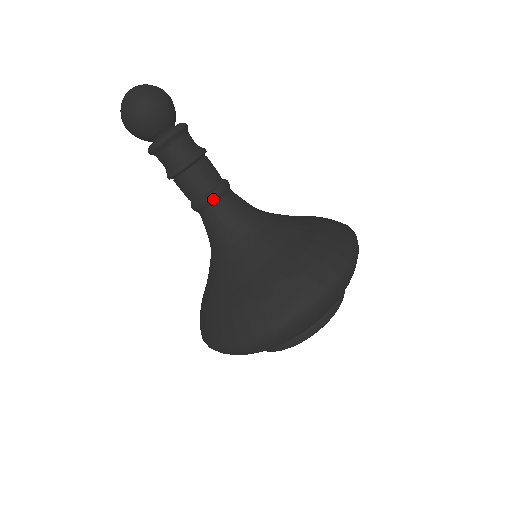
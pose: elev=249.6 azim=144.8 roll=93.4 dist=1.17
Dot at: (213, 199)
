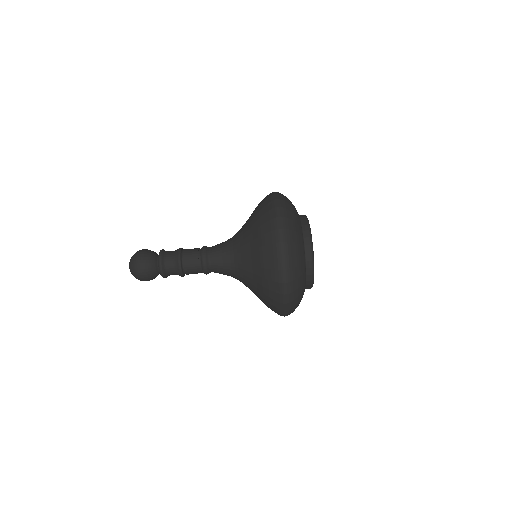
Dot at: (207, 270)
